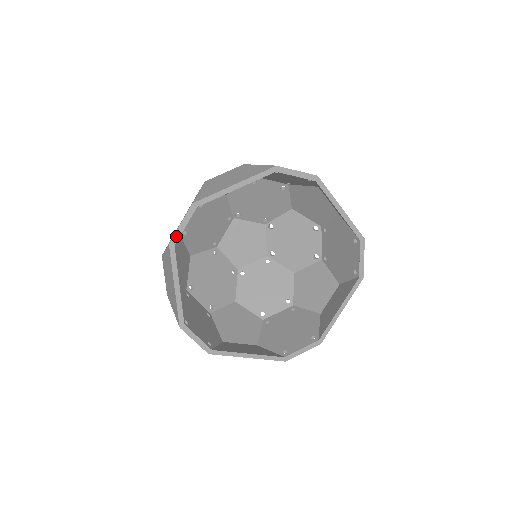
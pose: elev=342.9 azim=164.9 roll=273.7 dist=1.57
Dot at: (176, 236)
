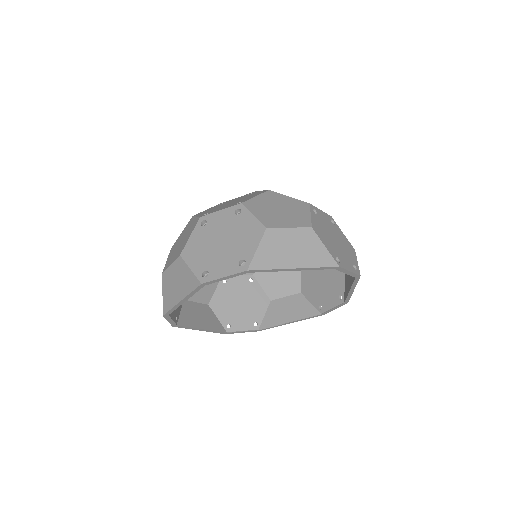
Dot at: (212, 282)
